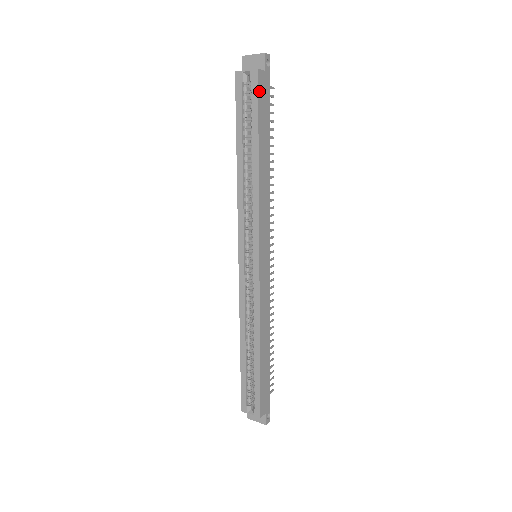
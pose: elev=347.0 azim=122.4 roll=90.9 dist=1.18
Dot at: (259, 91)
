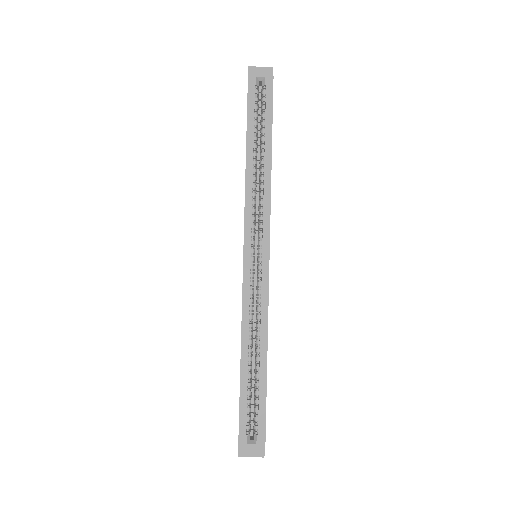
Dot at: occluded
